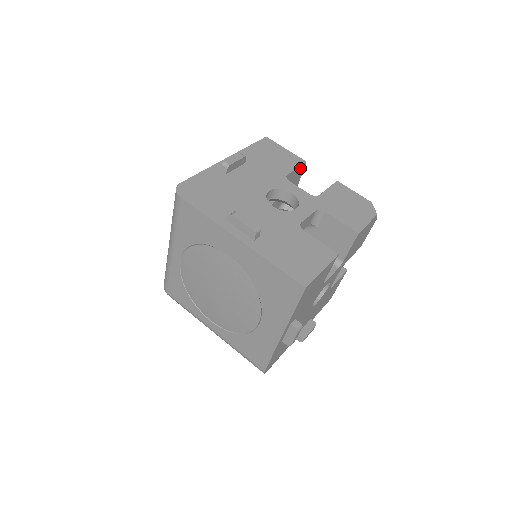
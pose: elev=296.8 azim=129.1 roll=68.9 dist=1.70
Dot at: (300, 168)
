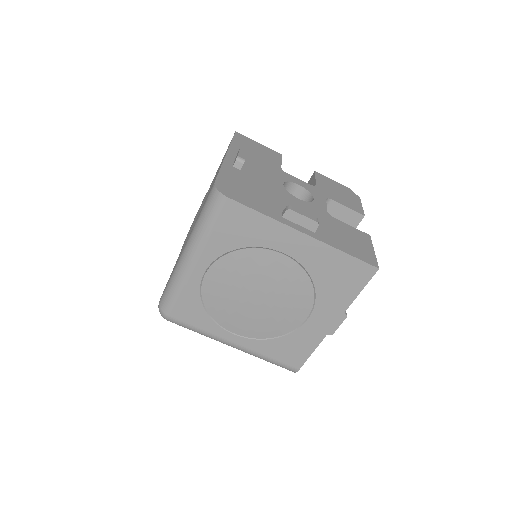
Dot at: occluded
